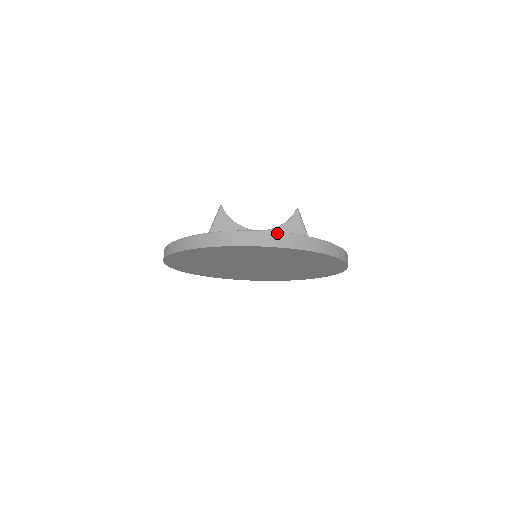
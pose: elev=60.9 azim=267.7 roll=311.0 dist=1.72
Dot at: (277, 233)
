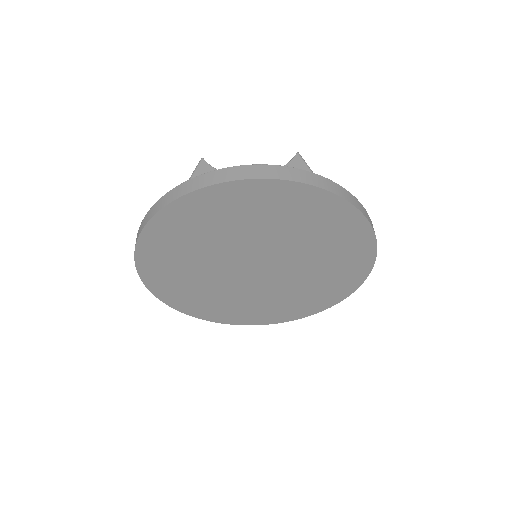
Dot at: (274, 166)
